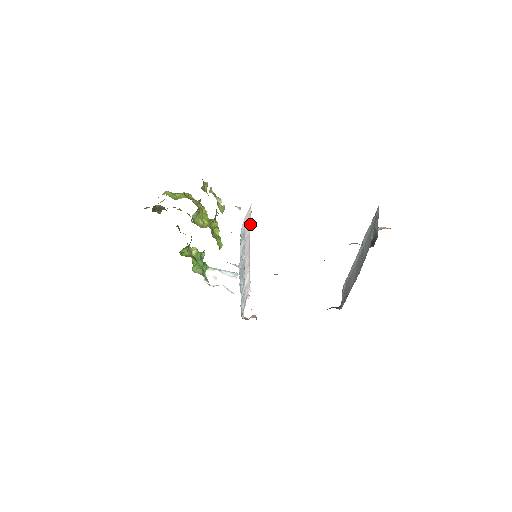
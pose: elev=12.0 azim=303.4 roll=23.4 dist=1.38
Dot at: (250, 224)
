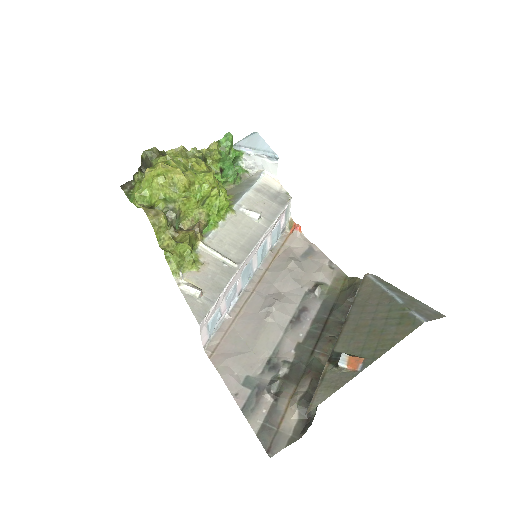
Dot at: (219, 297)
